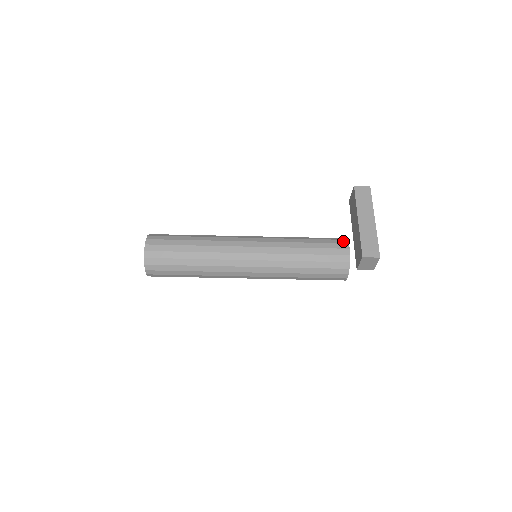
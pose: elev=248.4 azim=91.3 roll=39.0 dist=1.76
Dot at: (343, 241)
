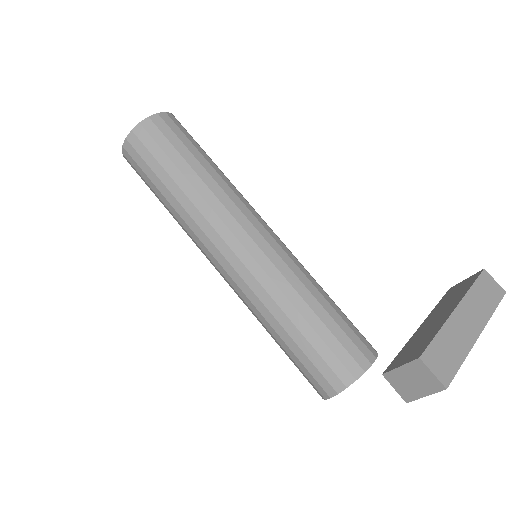
Dot at: (372, 349)
